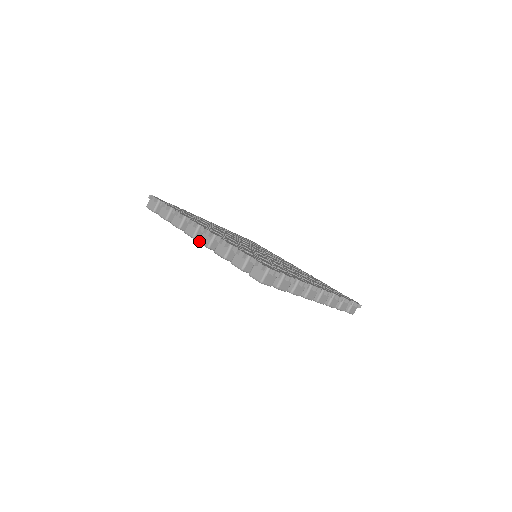
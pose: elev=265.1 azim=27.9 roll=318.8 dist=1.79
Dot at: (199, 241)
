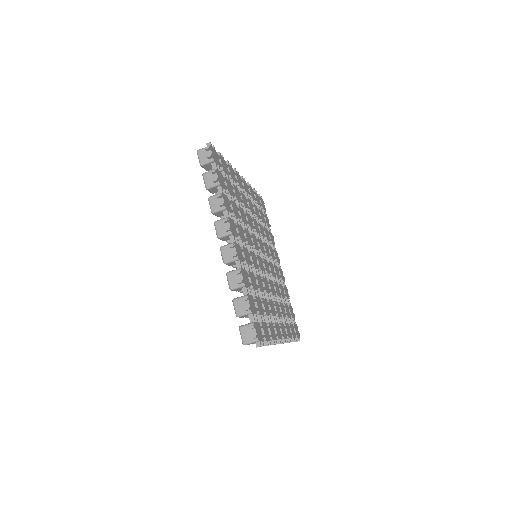
Dot at: (221, 248)
